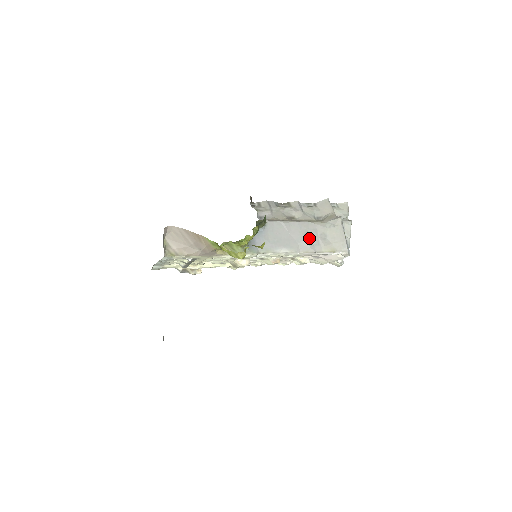
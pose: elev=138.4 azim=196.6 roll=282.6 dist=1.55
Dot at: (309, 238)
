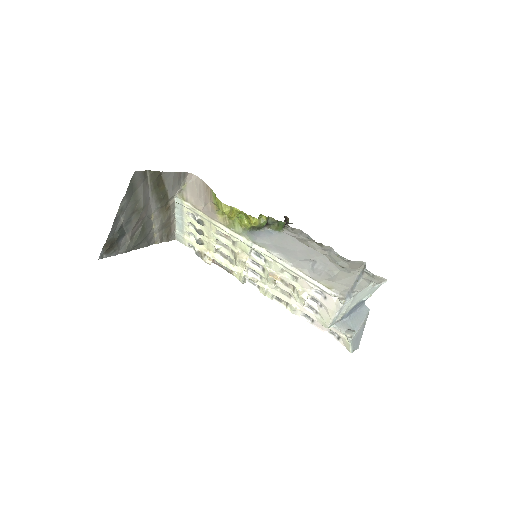
Dot at: (313, 264)
